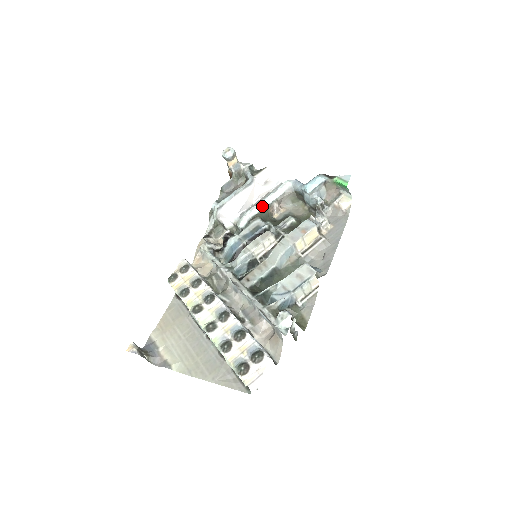
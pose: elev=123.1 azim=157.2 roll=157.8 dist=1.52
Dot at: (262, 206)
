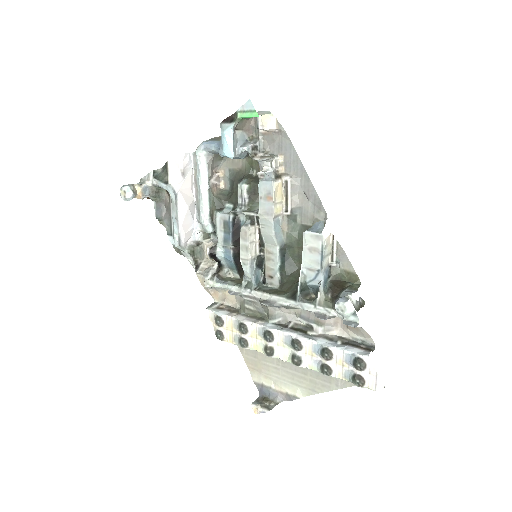
Dot at: (206, 198)
